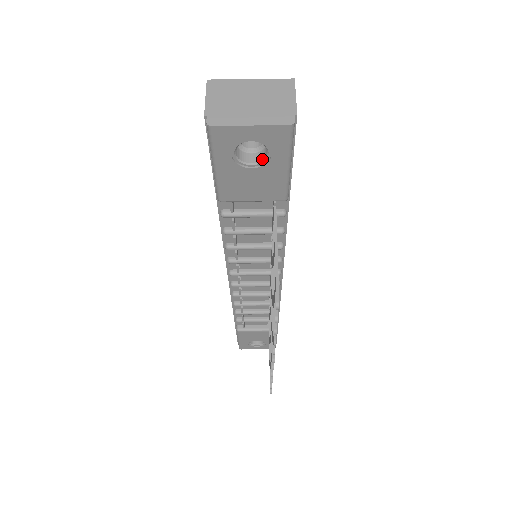
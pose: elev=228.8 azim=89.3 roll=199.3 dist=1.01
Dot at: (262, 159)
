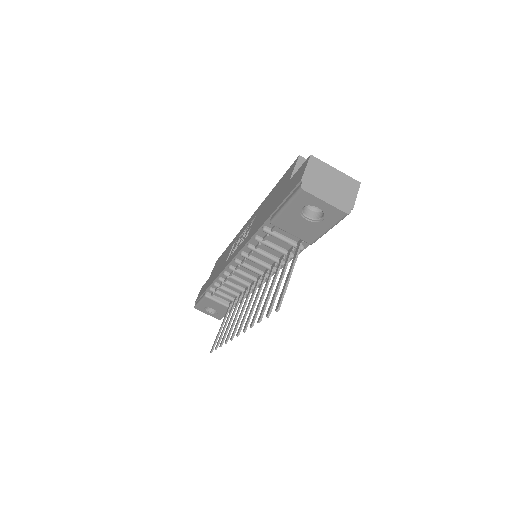
Dot at: (316, 218)
